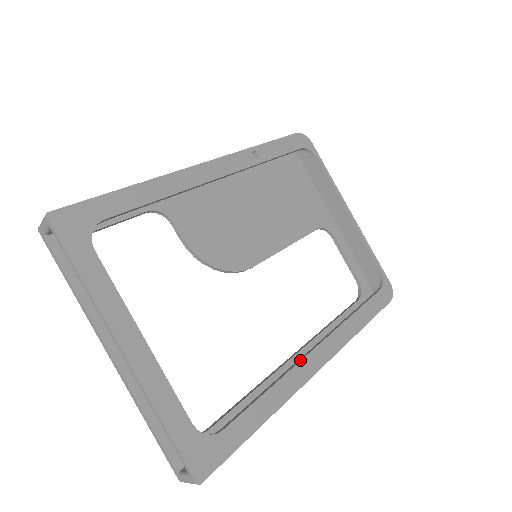
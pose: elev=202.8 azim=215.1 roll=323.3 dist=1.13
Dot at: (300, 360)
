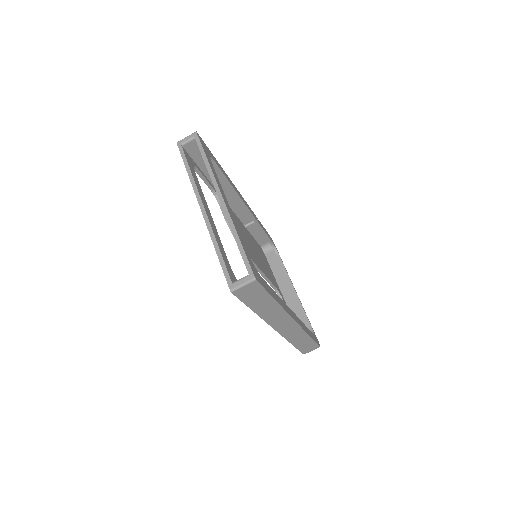
Dot at: occluded
